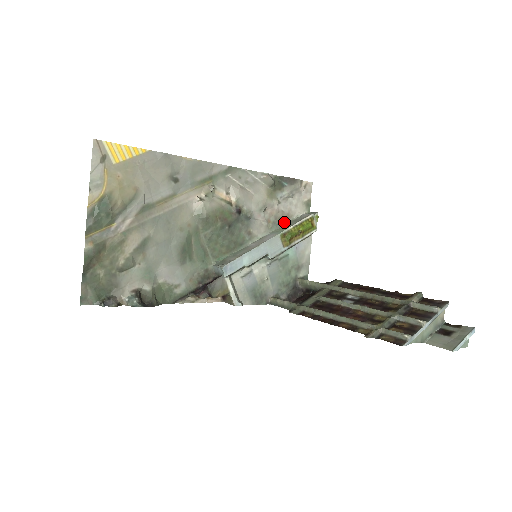
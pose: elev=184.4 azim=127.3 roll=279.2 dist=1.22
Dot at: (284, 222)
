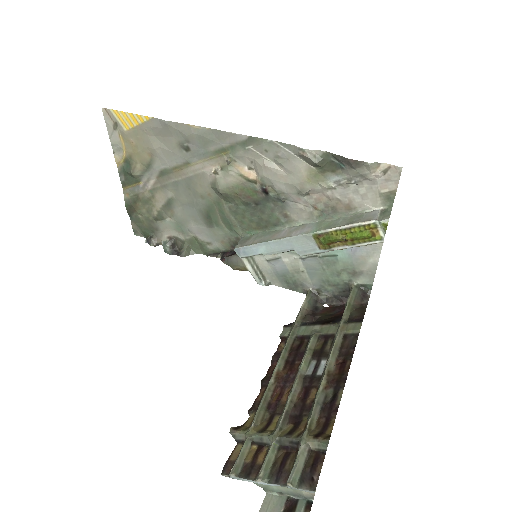
Dot at: (341, 213)
